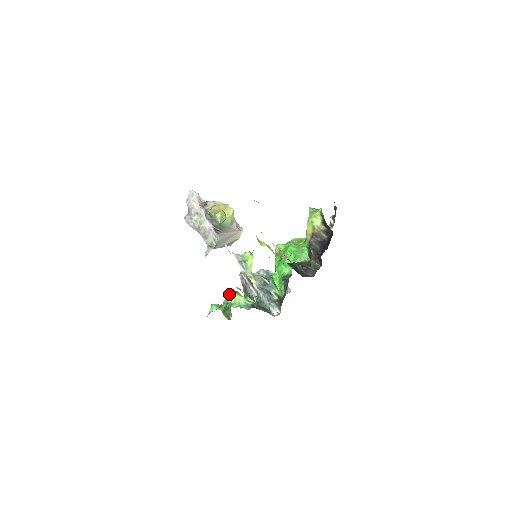
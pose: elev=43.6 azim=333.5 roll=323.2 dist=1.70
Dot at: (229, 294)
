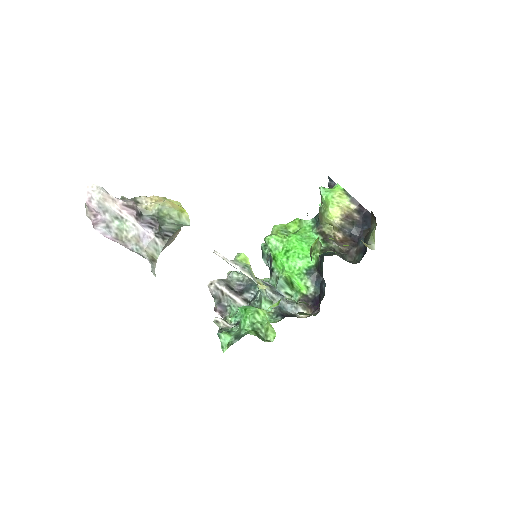
Dot at: (252, 312)
